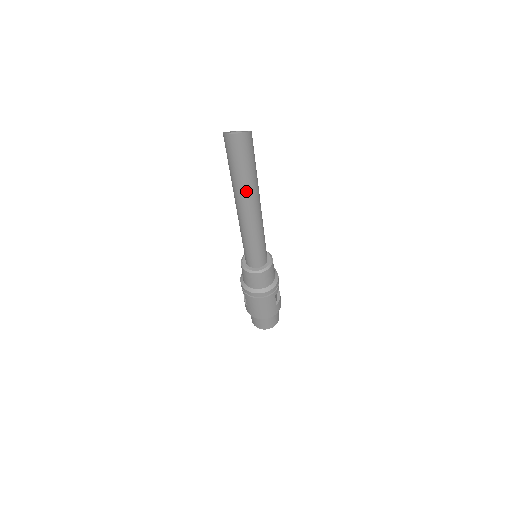
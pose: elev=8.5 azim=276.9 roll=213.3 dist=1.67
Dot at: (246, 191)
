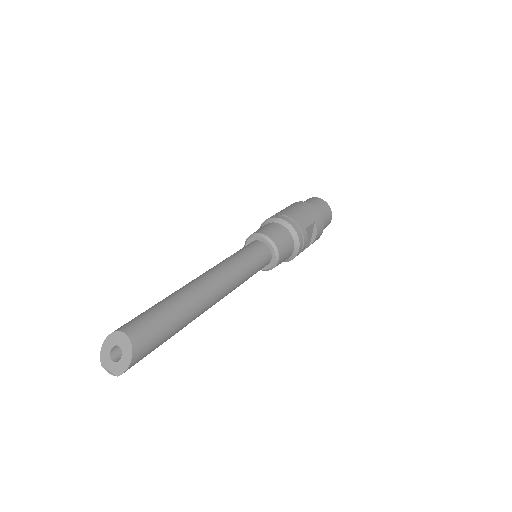
Dot at: occluded
